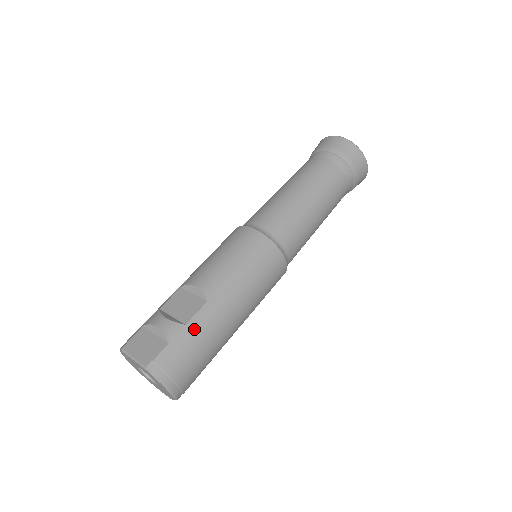
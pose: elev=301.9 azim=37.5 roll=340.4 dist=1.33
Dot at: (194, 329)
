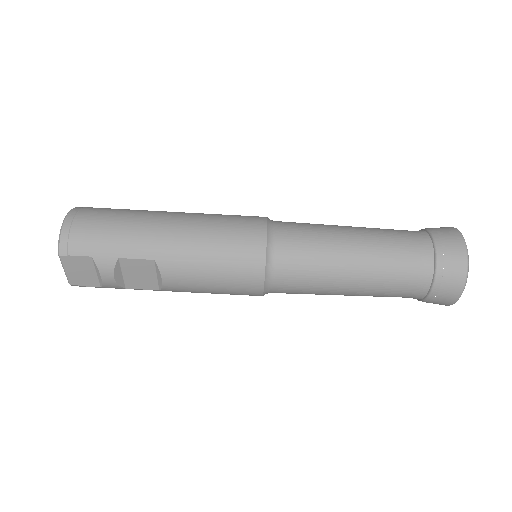
Dot at: occluded
